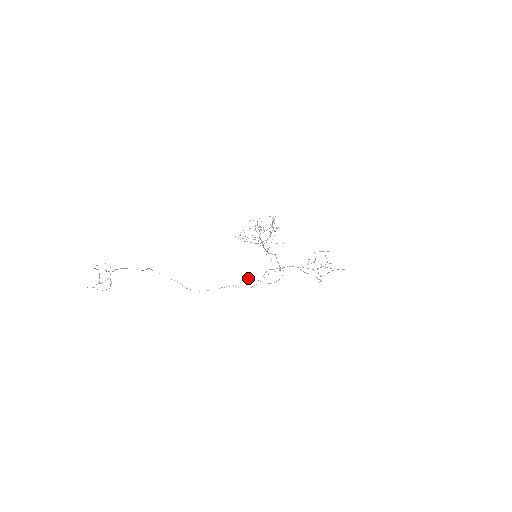
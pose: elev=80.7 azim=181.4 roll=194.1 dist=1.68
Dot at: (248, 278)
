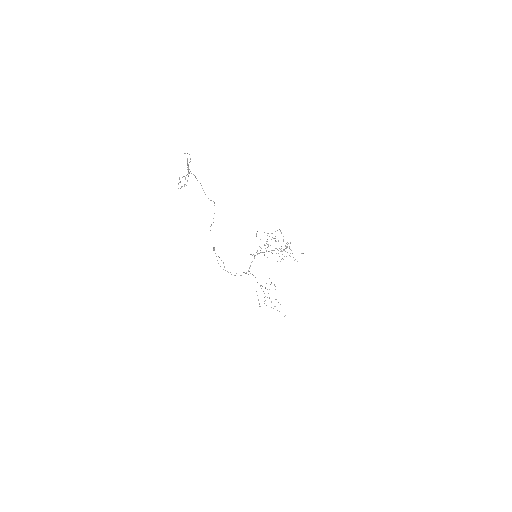
Dot at: occluded
